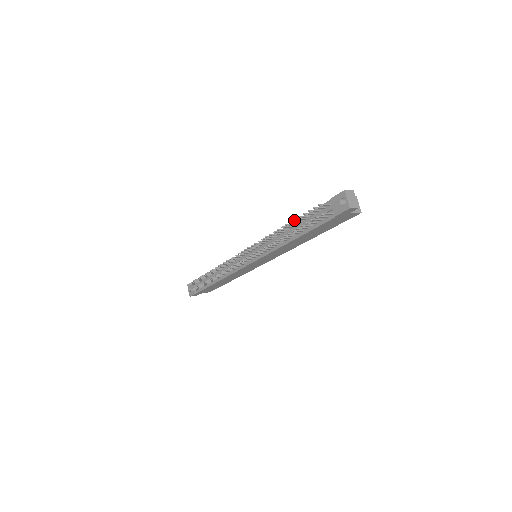
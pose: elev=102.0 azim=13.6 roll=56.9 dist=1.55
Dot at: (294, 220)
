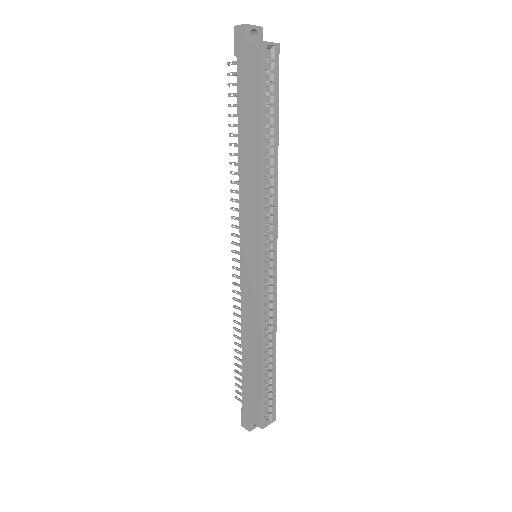
Dot at: occluded
